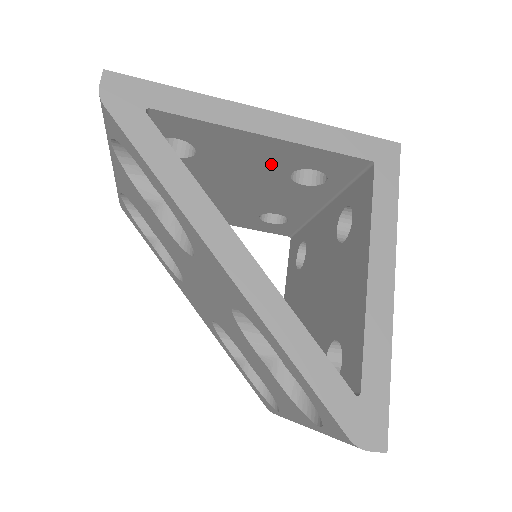
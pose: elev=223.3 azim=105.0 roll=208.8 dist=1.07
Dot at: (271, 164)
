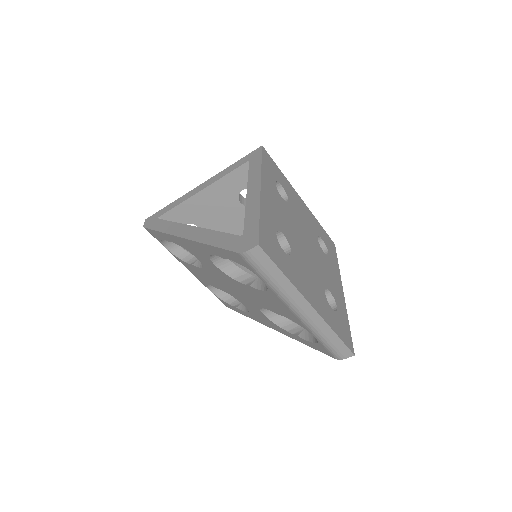
Dot at: (226, 205)
